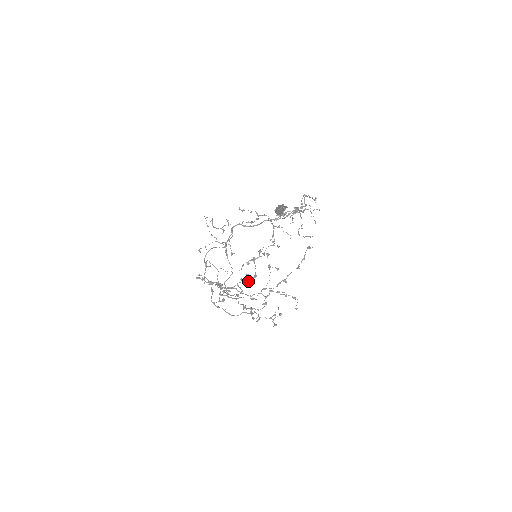
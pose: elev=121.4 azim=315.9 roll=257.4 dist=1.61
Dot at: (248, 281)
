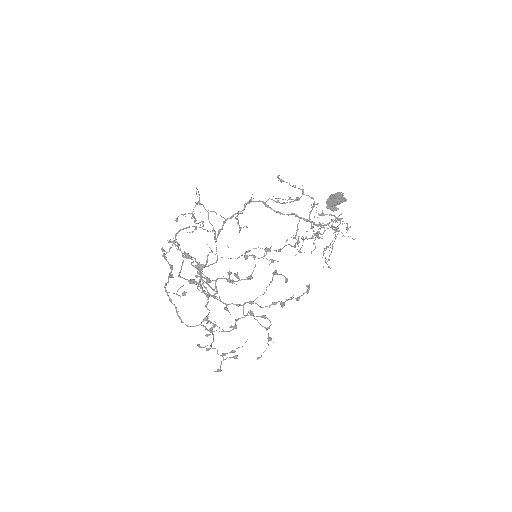
Dot at: occluded
